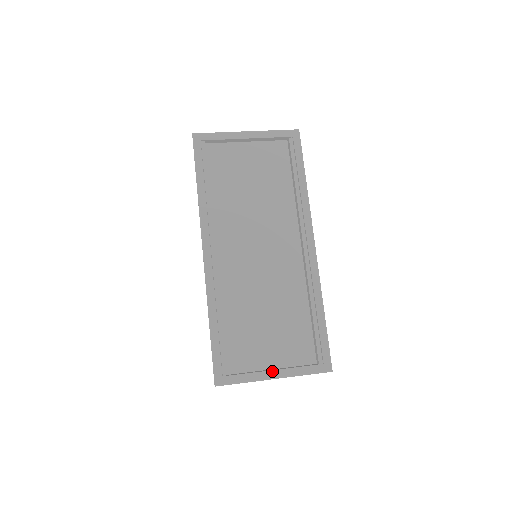
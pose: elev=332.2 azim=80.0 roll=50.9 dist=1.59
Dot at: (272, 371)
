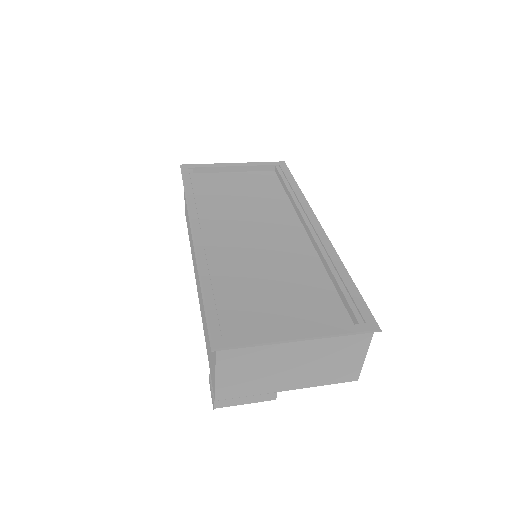
Dot at: (294, 332)
